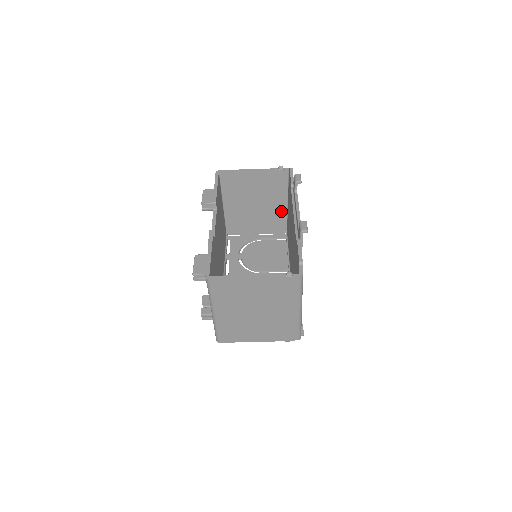
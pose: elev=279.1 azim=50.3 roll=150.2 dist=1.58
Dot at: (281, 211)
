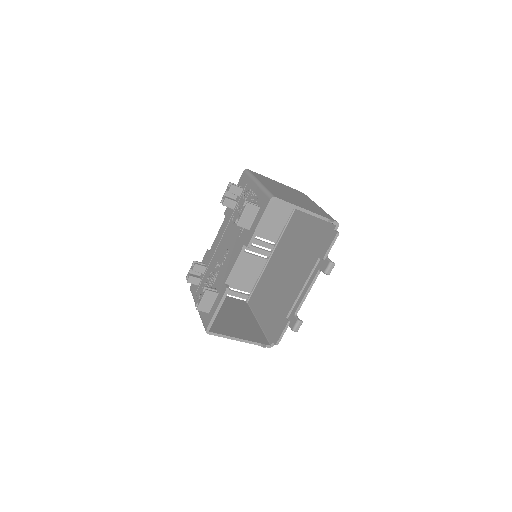
Dot at: occluded
